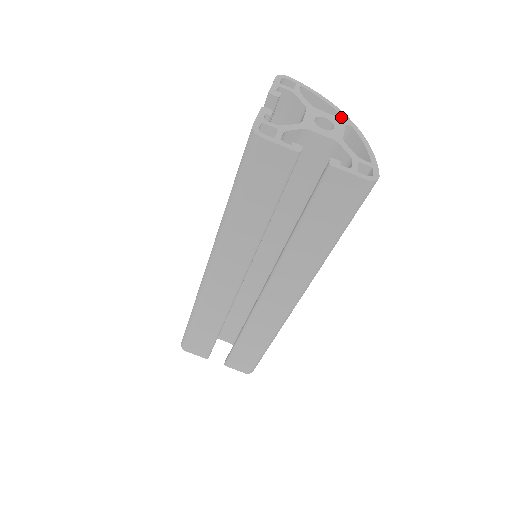
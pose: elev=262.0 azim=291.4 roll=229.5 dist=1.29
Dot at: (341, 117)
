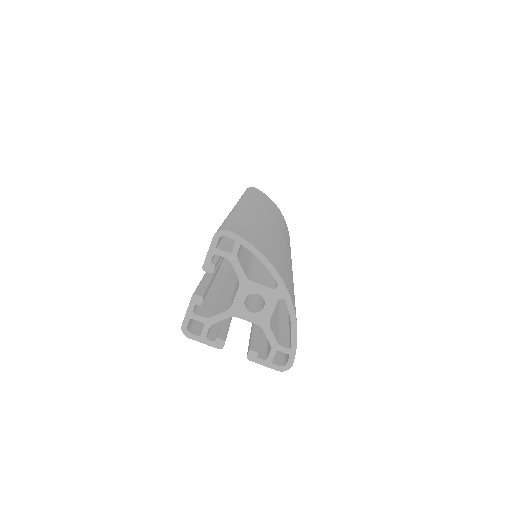
Dot at: (277, 288)
